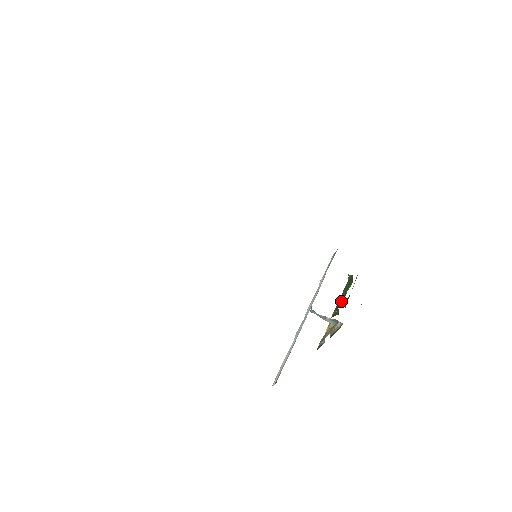
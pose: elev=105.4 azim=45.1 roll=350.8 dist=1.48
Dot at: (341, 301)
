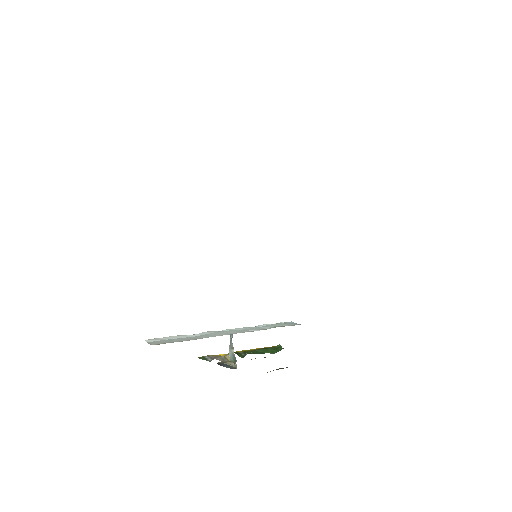
Dot at: (254, 352)
